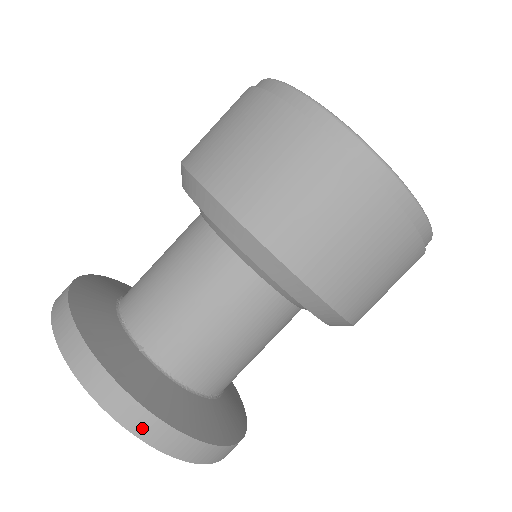
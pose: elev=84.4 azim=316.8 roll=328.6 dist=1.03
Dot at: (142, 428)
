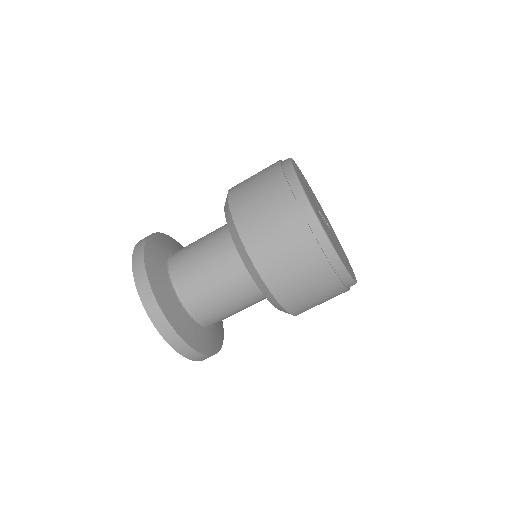
Dot at: (184, 351)
